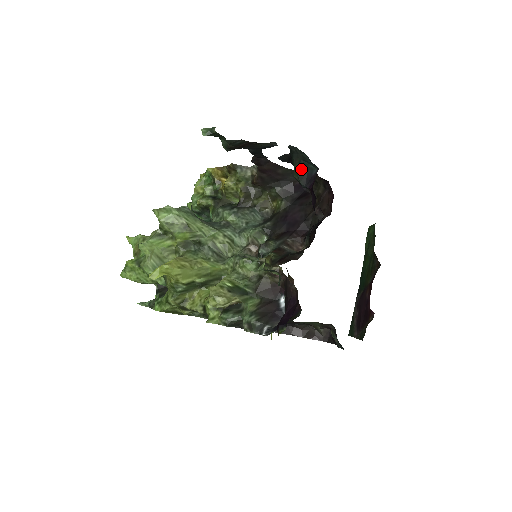
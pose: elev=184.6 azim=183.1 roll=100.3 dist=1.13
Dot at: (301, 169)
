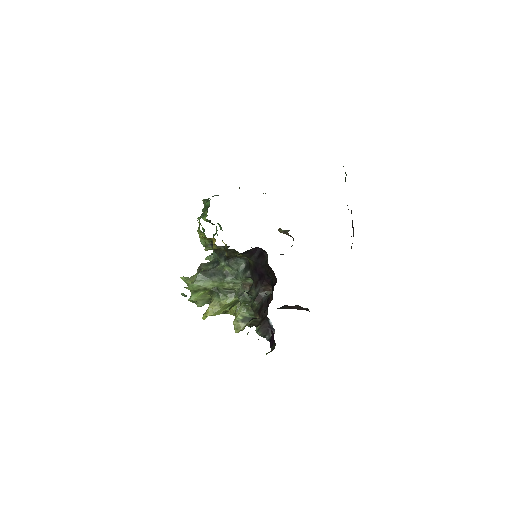
Dot at: (244, 291)
